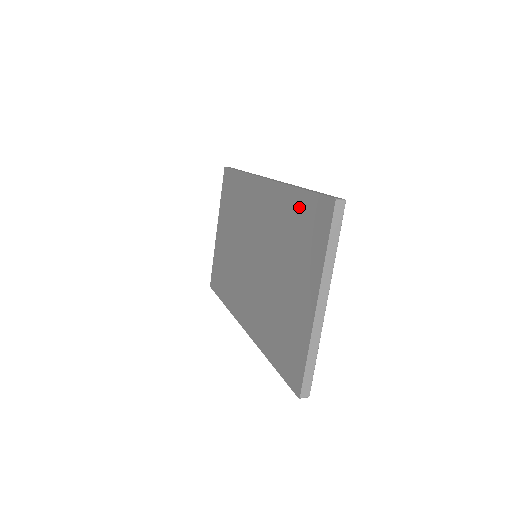
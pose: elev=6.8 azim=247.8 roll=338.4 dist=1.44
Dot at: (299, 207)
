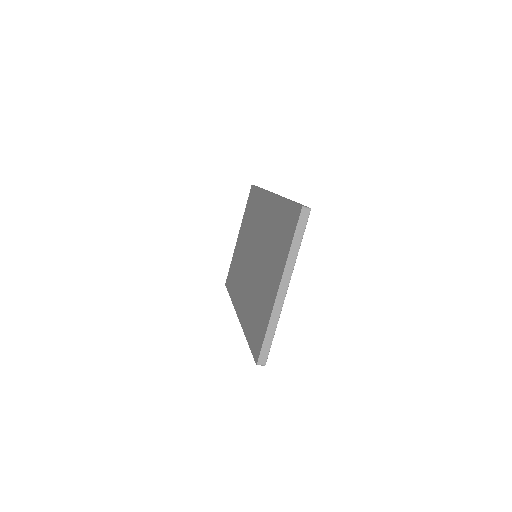
Dot at: (284, 214)
